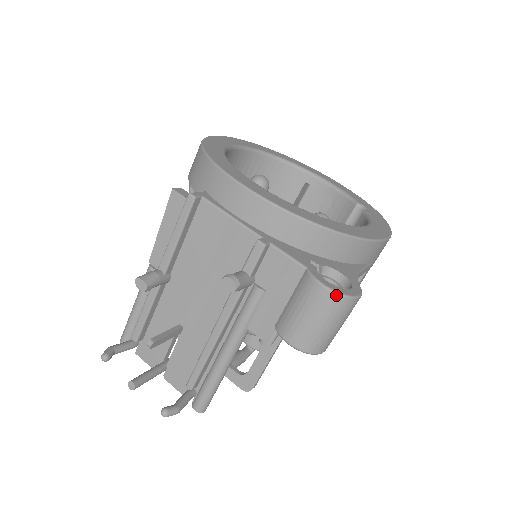
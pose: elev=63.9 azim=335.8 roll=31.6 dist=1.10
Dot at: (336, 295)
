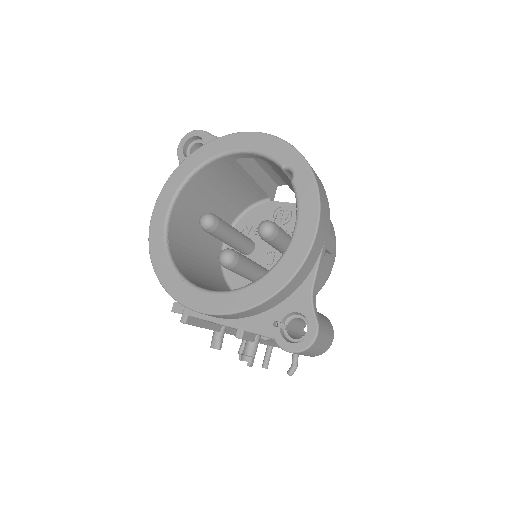
Dot at: (300, 353)
